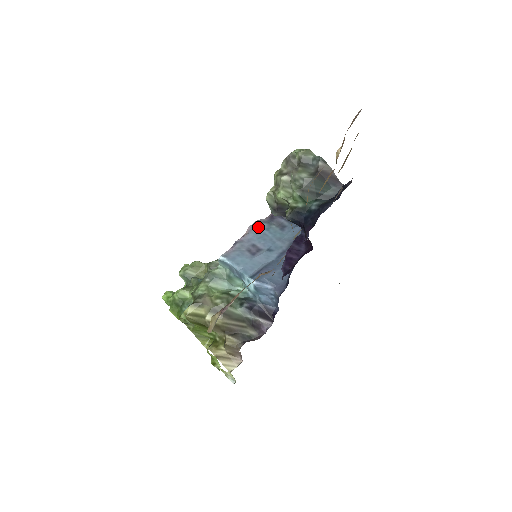
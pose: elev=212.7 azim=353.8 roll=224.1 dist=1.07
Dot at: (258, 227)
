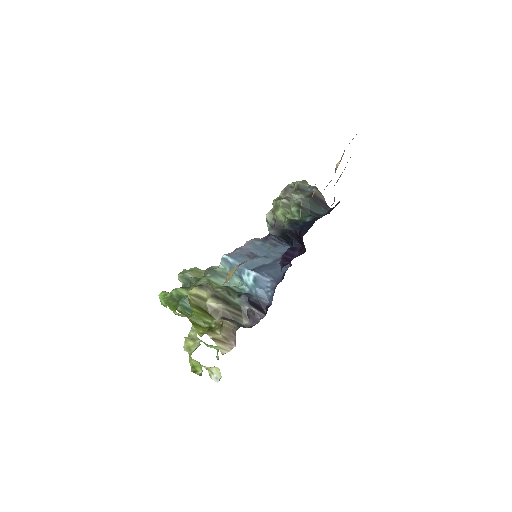
Dot at: (255, 242)
